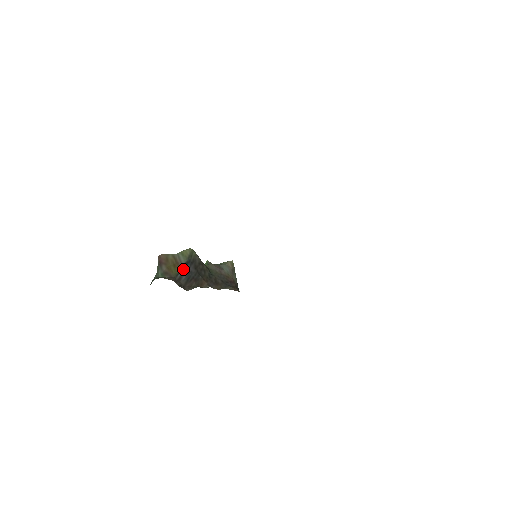
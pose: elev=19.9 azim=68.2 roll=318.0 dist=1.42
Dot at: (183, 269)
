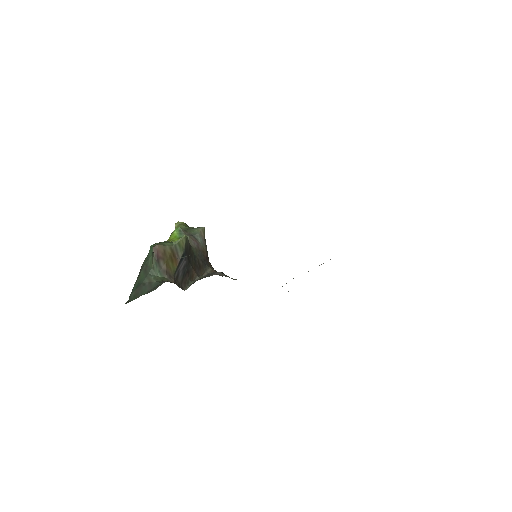
Dot at: (180, 264)
